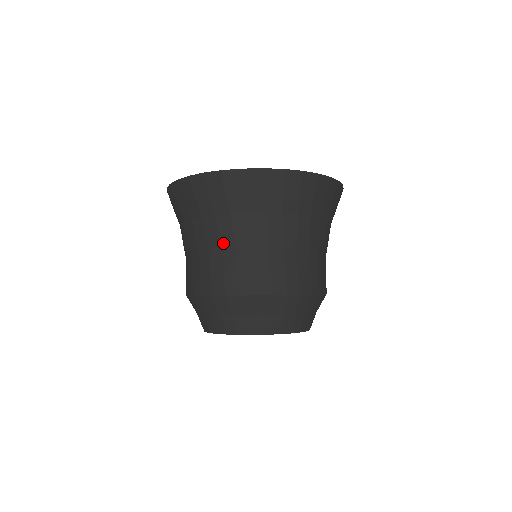
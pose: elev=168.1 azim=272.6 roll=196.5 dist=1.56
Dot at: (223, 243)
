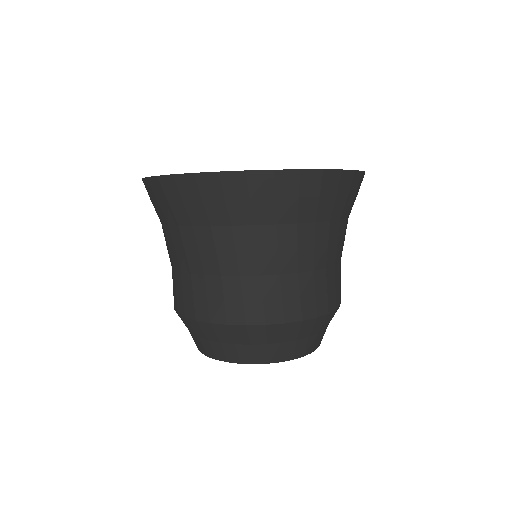
Dot at: (222, 261)
